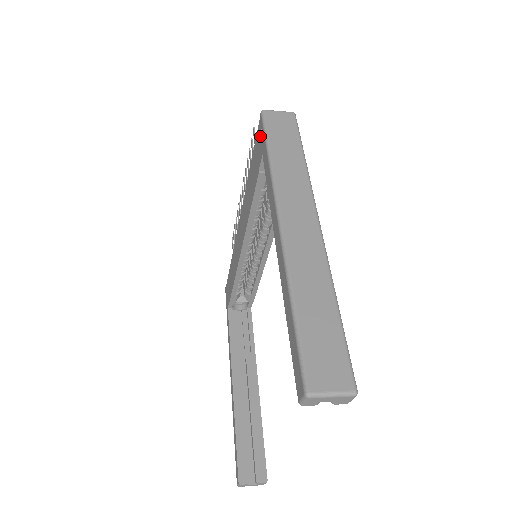
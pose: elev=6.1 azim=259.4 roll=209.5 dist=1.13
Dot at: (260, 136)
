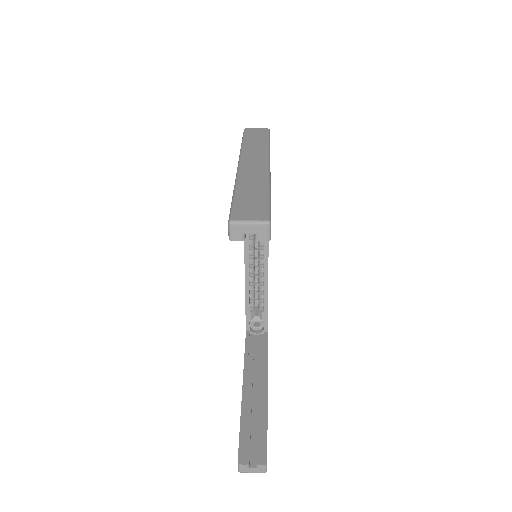
Dot at: occluded
